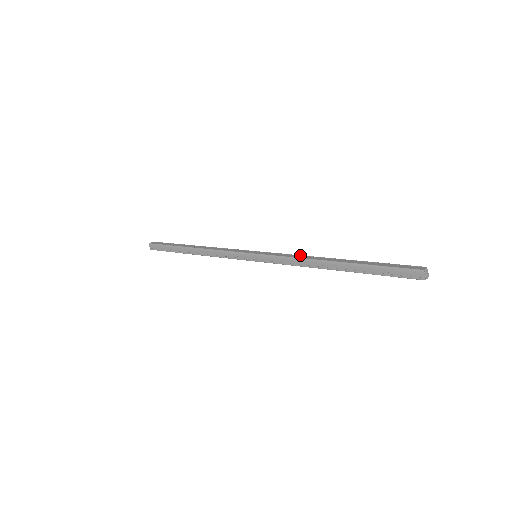
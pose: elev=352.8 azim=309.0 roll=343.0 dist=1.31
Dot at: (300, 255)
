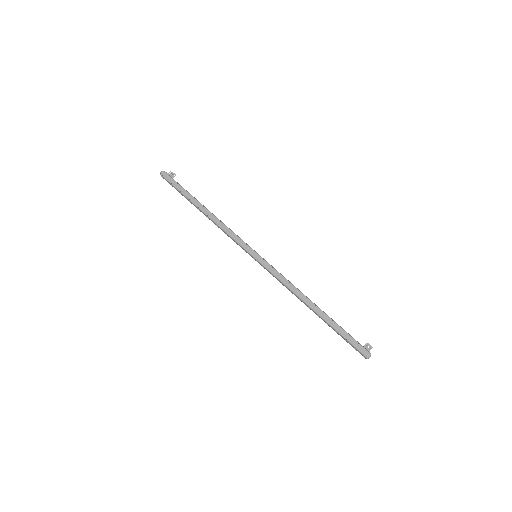
Dot at: (290, 283)
